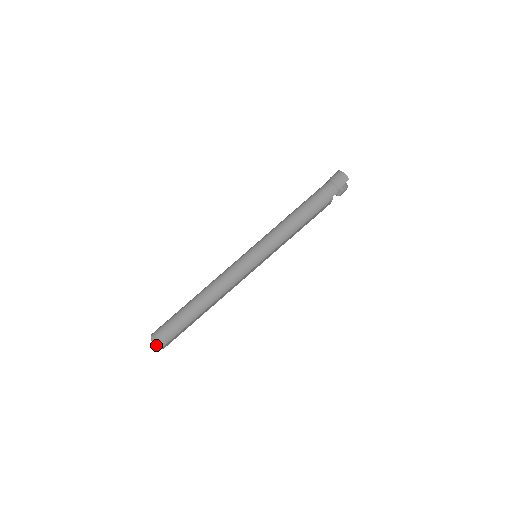
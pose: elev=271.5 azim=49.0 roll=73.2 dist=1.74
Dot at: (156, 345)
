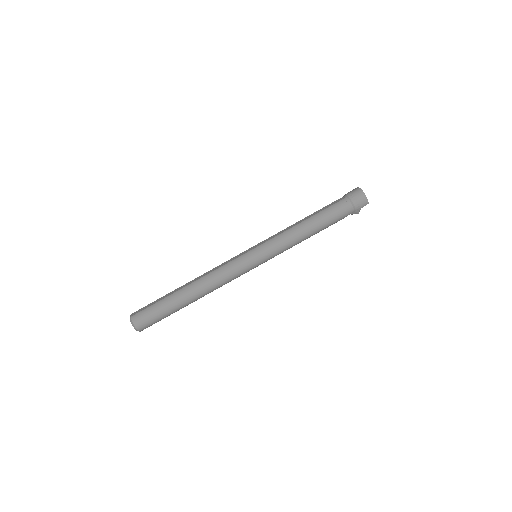
Dot at: (137, 330)
